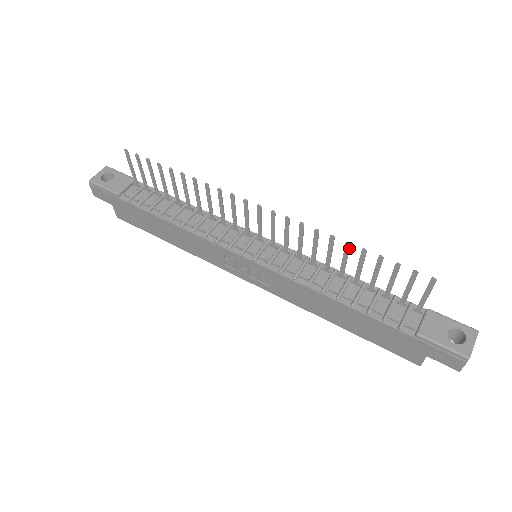
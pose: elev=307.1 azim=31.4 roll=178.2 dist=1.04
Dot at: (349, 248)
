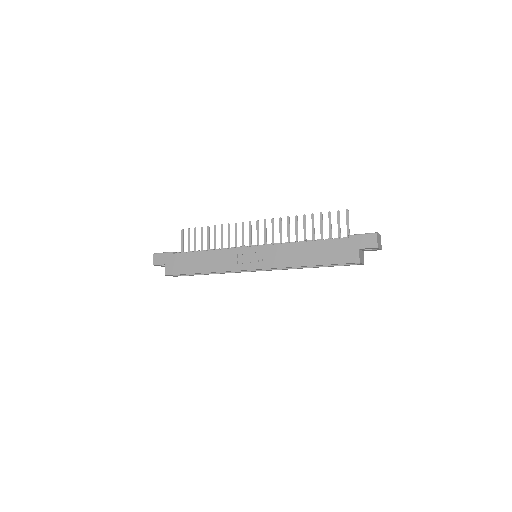
Dot at: (305, 218)
